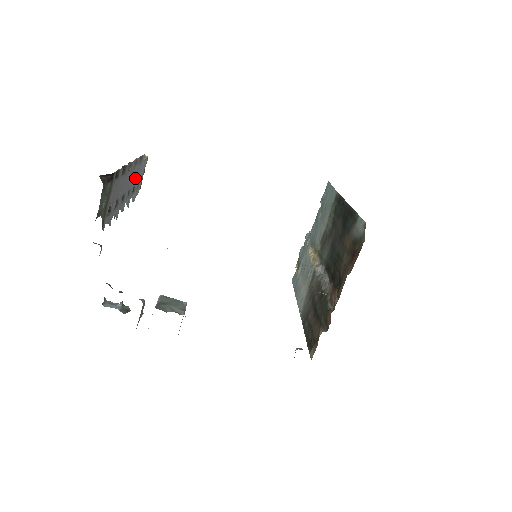
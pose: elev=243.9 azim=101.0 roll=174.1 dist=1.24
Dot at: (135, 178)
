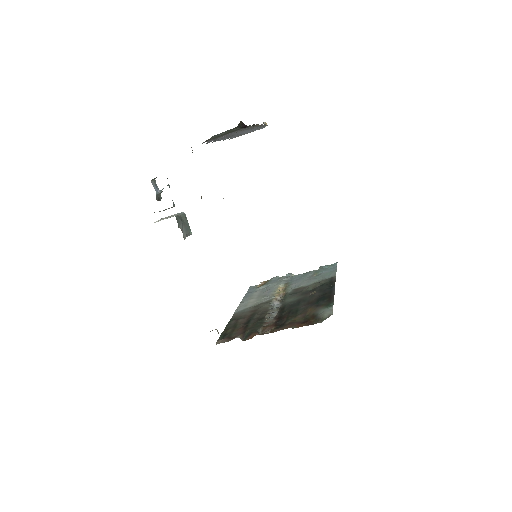
Dot at: (248, 131)
